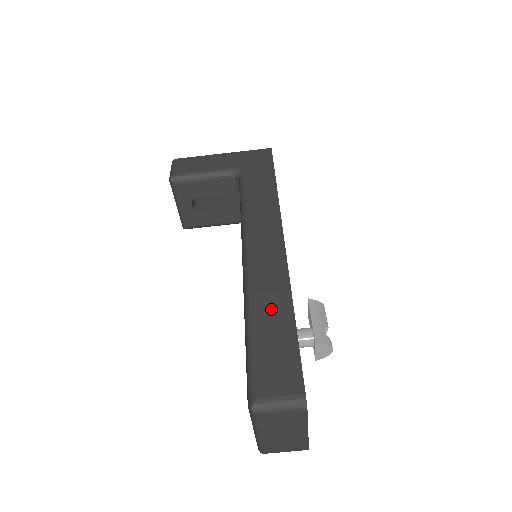
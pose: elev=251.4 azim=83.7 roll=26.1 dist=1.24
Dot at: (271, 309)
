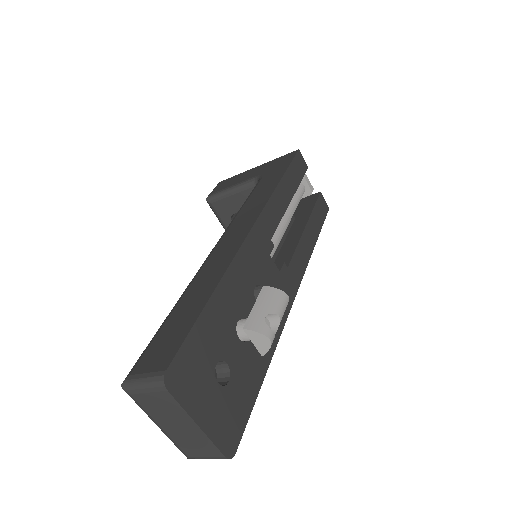
Dot at: (197, 292)
